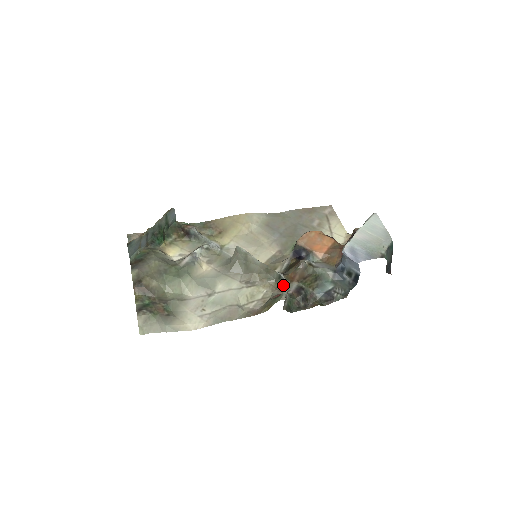
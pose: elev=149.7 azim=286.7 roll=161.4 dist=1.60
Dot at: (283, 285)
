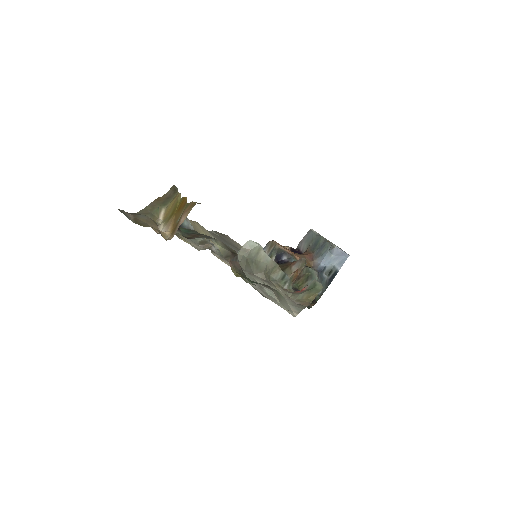
Dot at: (288, 285)
